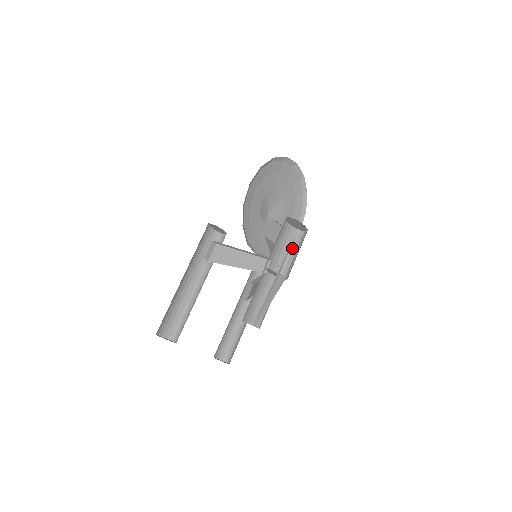
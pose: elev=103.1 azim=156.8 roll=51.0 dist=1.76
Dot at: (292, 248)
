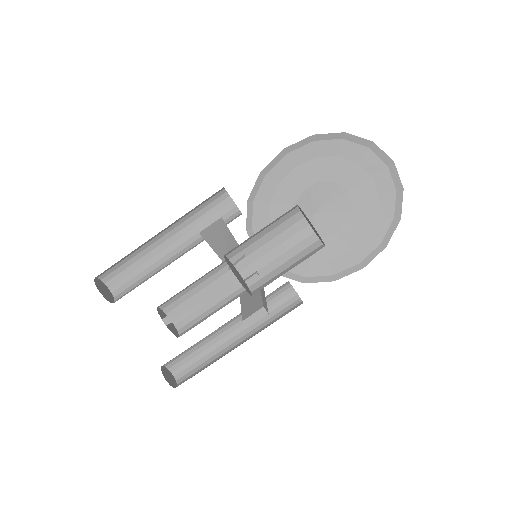
Dot at: (294, 261)
